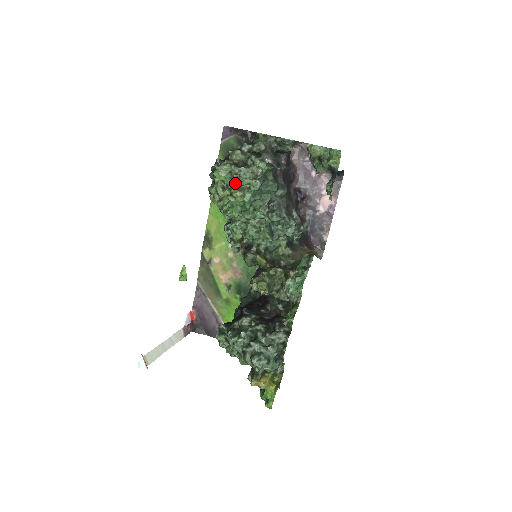
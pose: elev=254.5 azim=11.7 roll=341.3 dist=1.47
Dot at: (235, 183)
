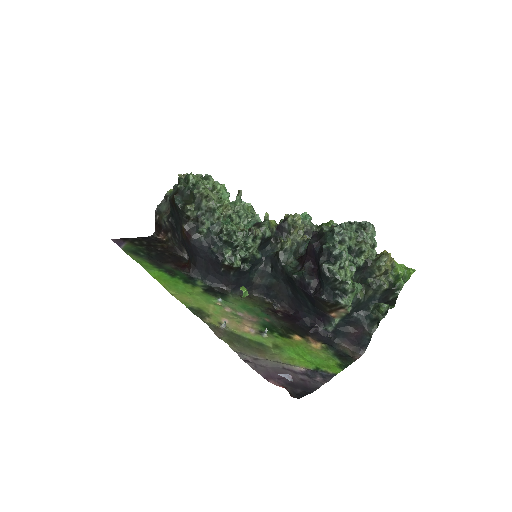
Dot at: (210, 176)
